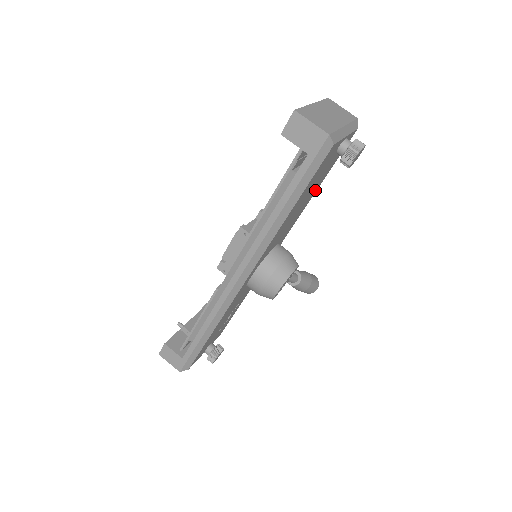
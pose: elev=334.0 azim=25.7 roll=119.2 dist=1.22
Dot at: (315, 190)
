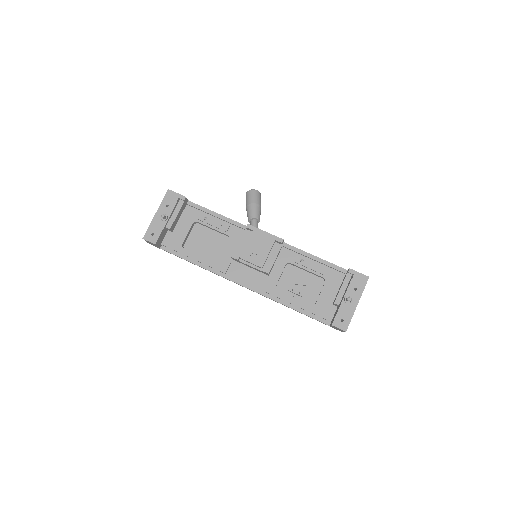
Dot at: occluded
